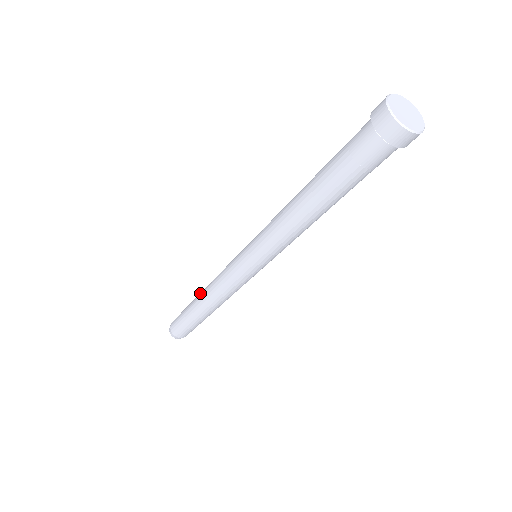
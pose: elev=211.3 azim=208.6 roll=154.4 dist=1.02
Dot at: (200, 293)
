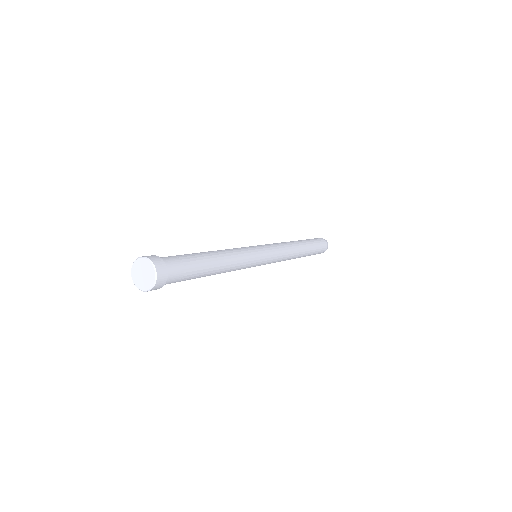
Dot at: occluded
